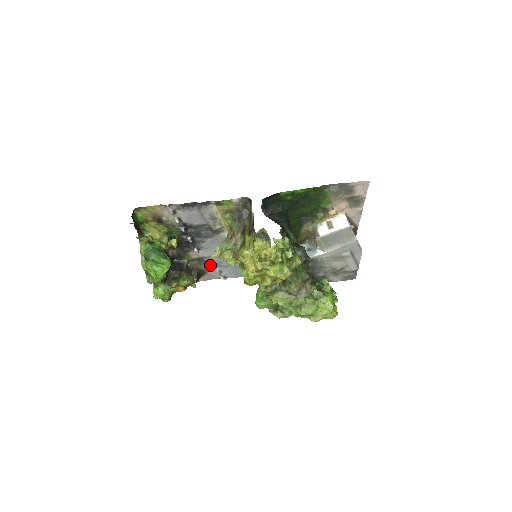
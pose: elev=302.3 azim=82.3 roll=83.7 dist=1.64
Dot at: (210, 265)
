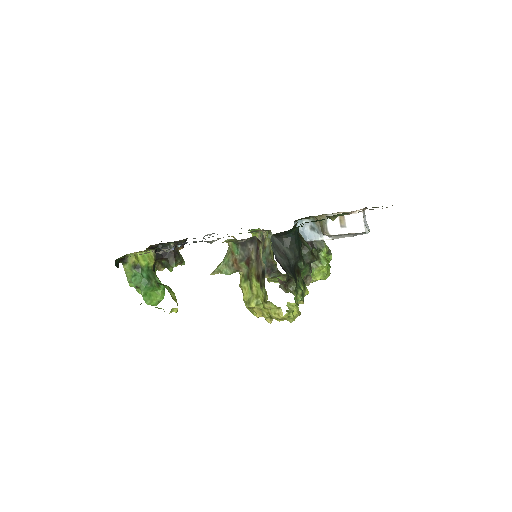
Dot at: occluded
